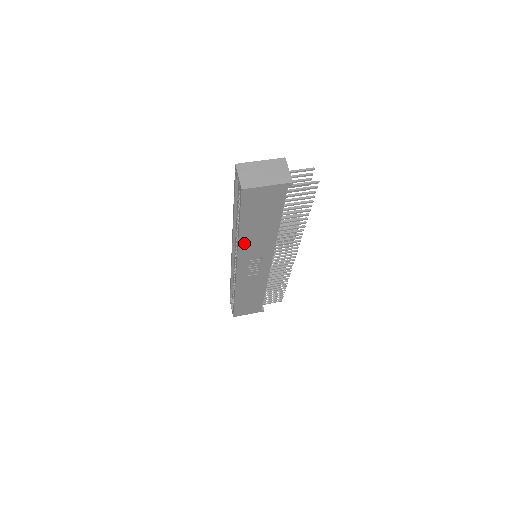
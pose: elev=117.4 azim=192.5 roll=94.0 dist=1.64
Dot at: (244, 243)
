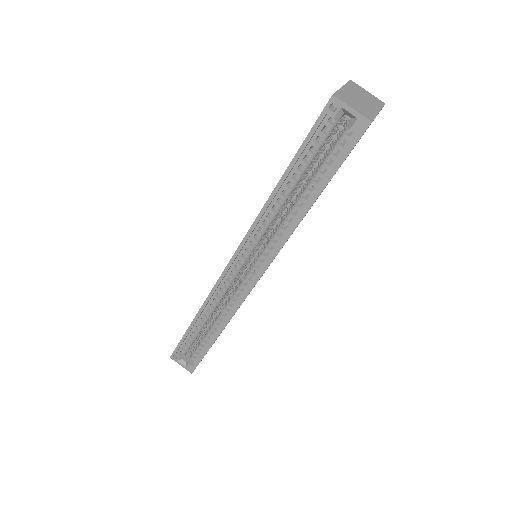
Dot at: occluded
